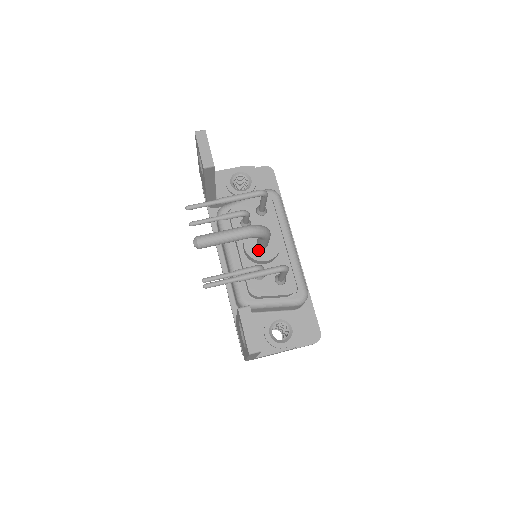
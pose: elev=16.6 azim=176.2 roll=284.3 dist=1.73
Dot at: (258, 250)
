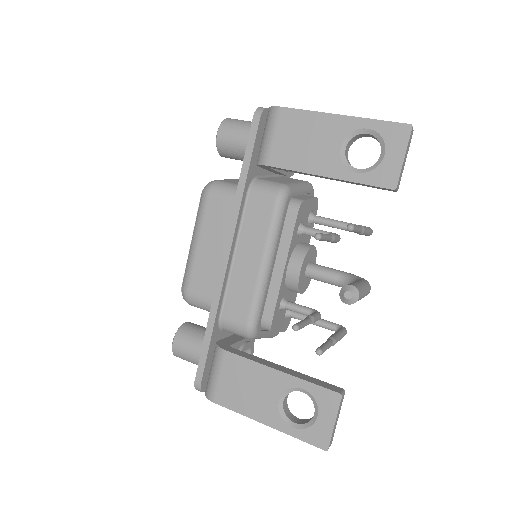
Dot at: (304, 278)
